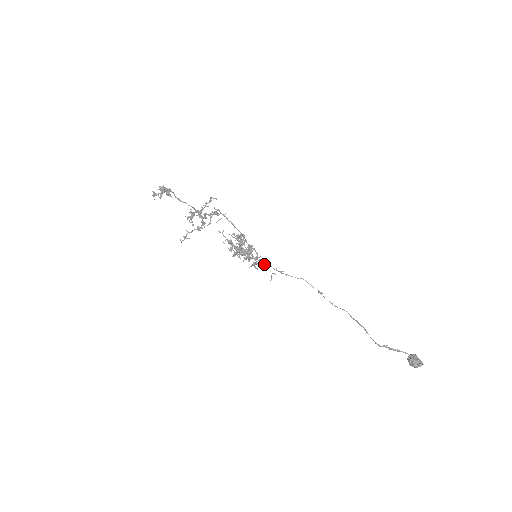
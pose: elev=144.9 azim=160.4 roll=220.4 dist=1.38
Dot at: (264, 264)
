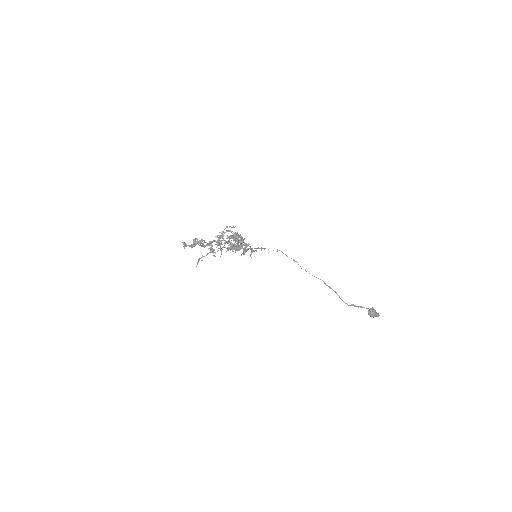
Dot at: (252, 250)
